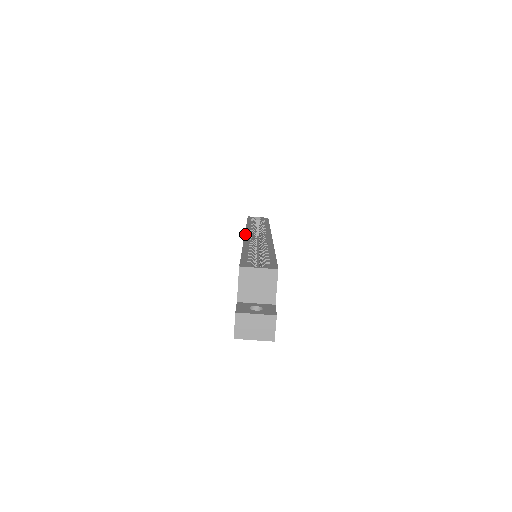
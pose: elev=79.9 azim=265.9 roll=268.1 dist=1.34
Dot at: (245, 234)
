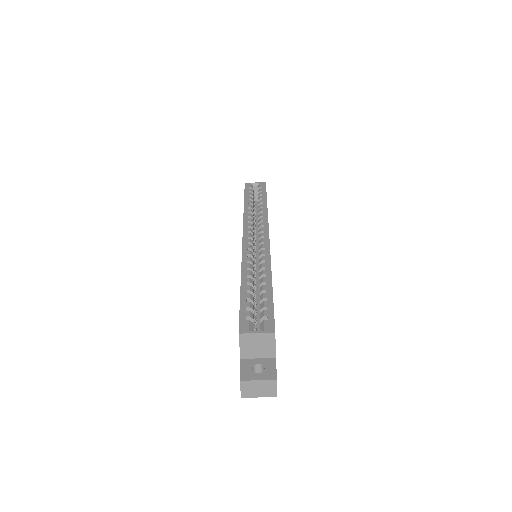
Dot at: (243, 240)
